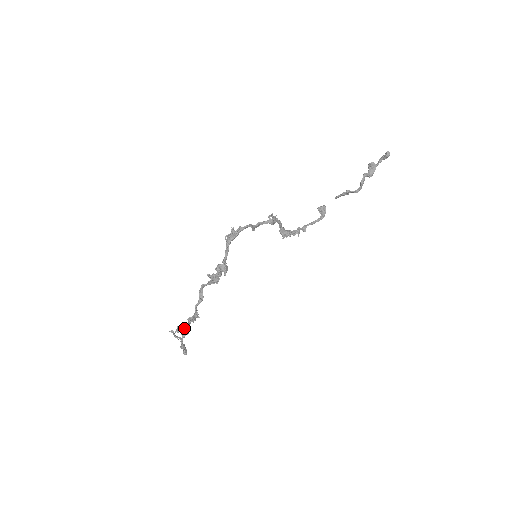
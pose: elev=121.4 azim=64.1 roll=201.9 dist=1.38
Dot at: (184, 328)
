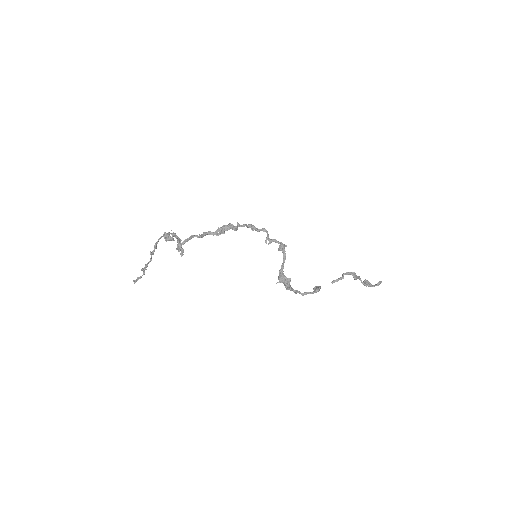
Dot at: occluded
